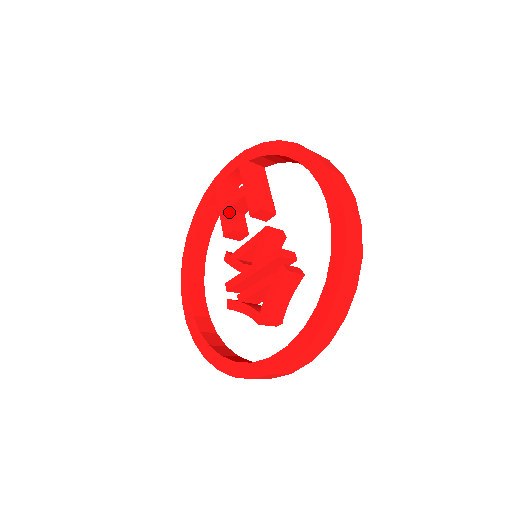
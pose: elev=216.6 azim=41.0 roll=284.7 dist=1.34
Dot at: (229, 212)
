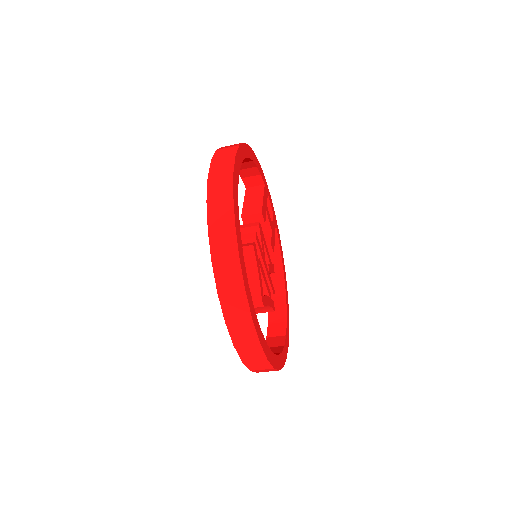
Dot at: occluded
